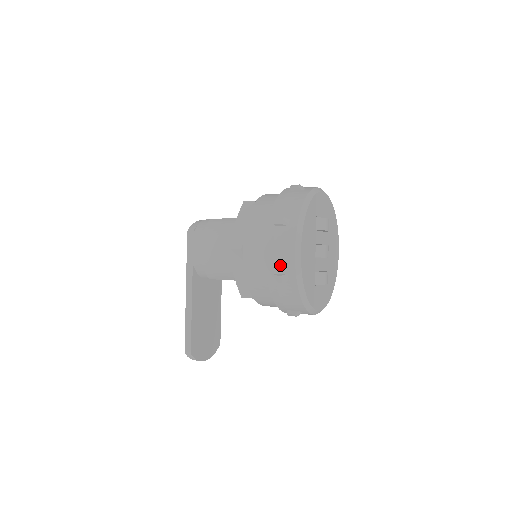
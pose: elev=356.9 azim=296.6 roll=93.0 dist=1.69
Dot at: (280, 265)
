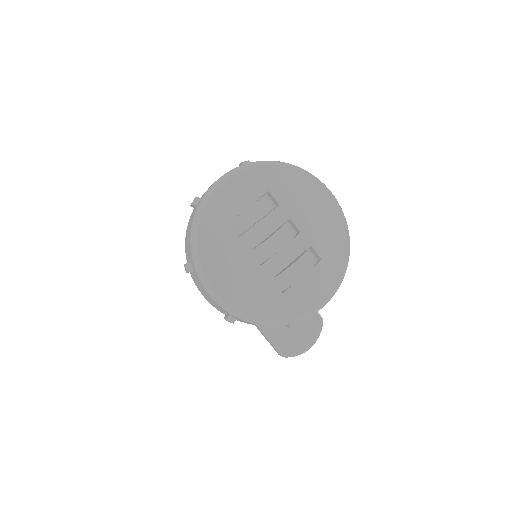
Dot at: (219, 309)
